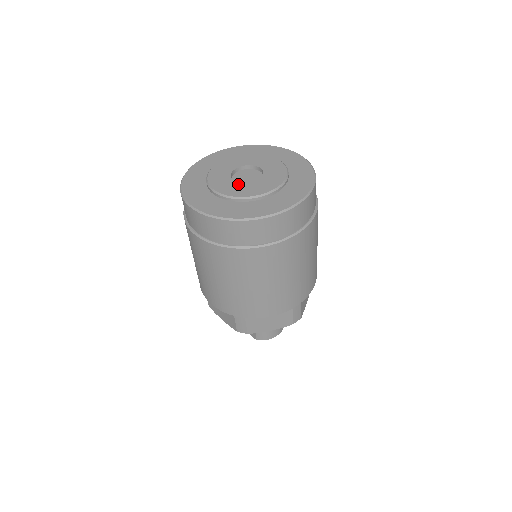
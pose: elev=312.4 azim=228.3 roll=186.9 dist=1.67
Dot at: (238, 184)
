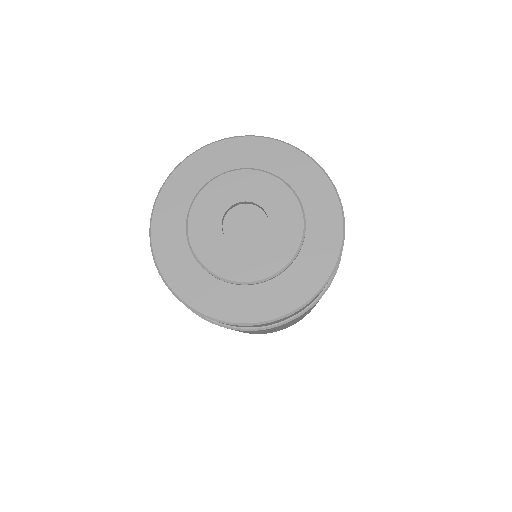
Dot at: (223, 242)
